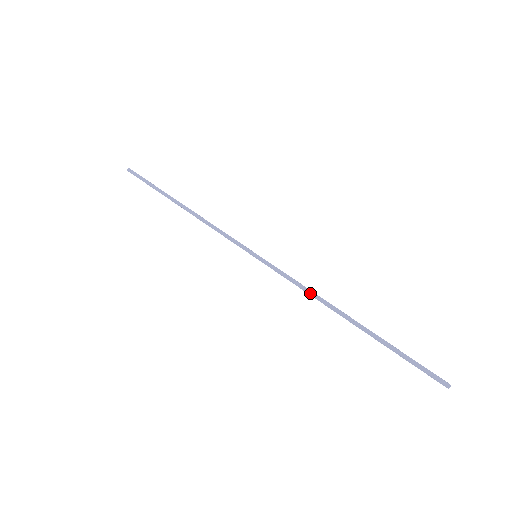
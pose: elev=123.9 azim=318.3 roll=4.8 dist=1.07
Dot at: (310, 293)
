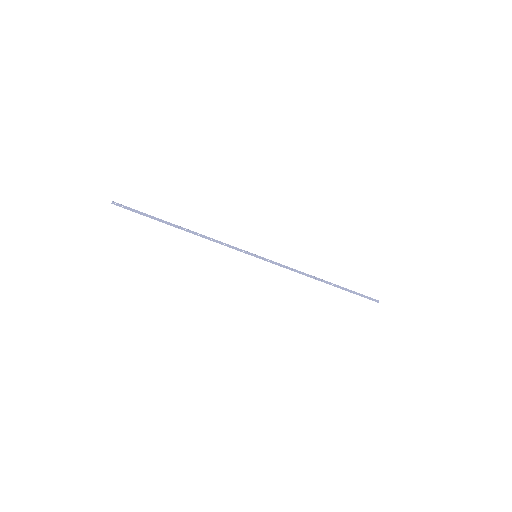
Dot at: (299, 273)
